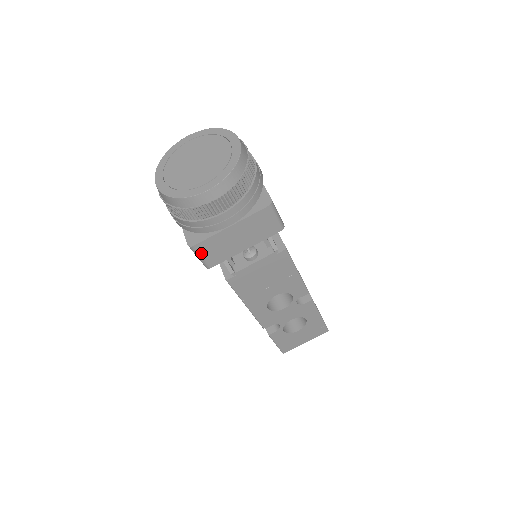
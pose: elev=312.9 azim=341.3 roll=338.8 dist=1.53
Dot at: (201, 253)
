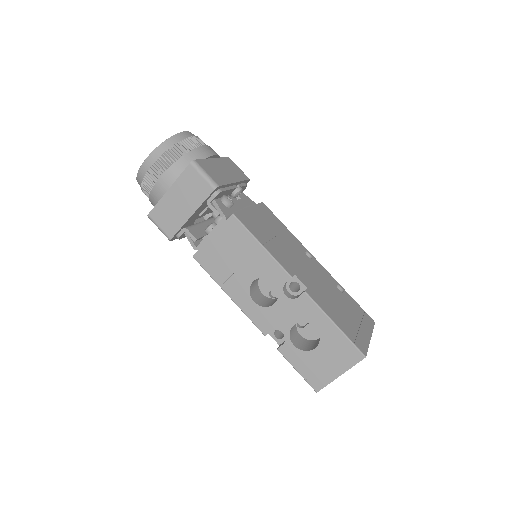
Dot at: (157, 222)
